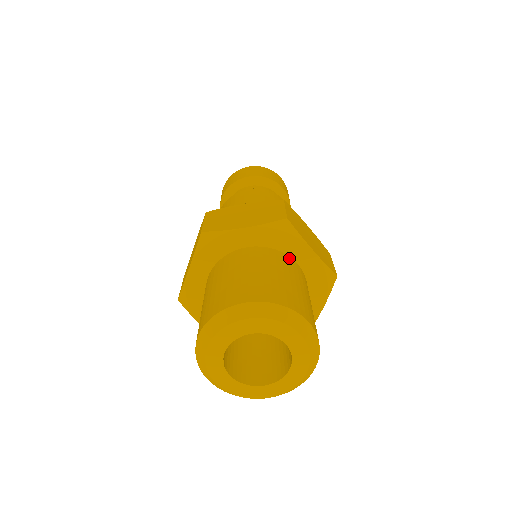
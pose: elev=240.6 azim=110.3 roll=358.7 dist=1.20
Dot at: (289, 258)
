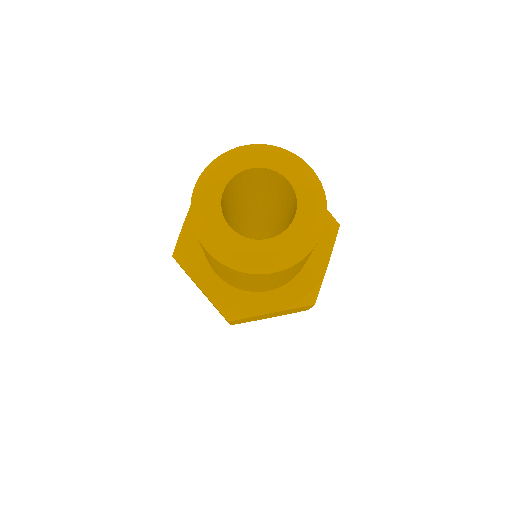
Dot at: occluded
